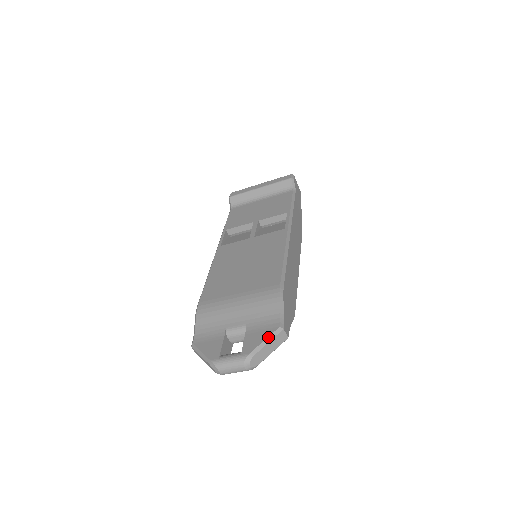
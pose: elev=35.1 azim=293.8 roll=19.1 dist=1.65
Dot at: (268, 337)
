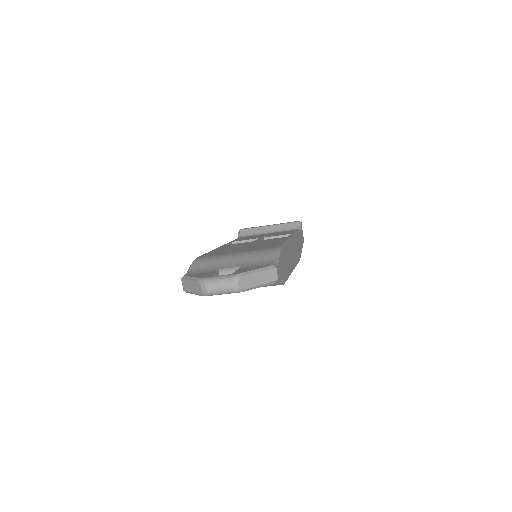
Dot at: (261, 268)
